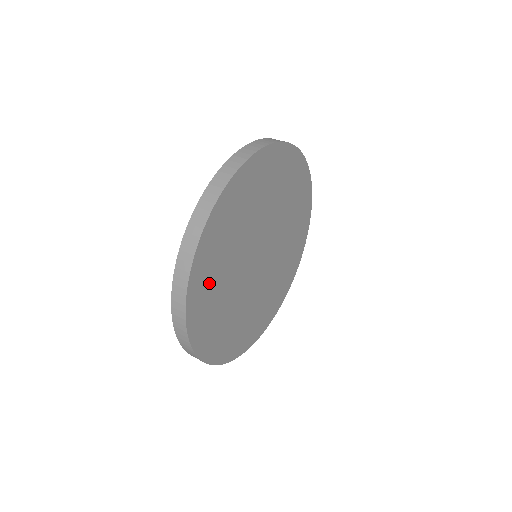
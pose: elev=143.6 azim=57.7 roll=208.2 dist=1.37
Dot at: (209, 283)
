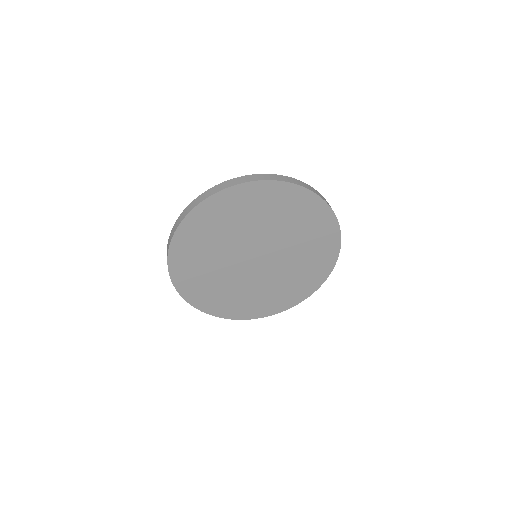
Dot at: (197, 282)
